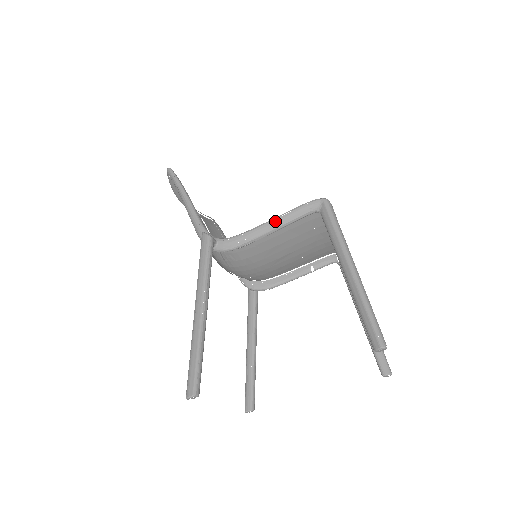
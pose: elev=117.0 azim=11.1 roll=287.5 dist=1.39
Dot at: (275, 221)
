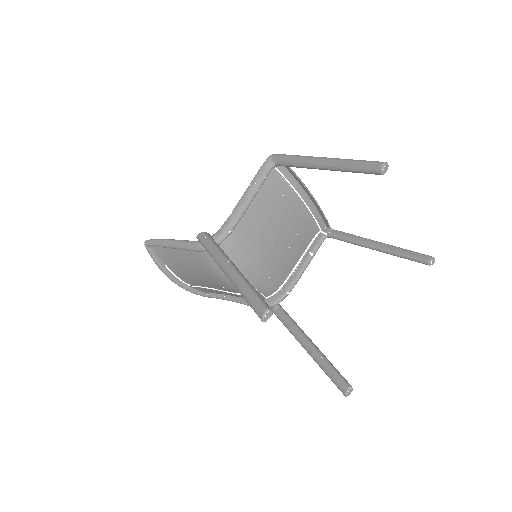
Dot at: (247, 191)
